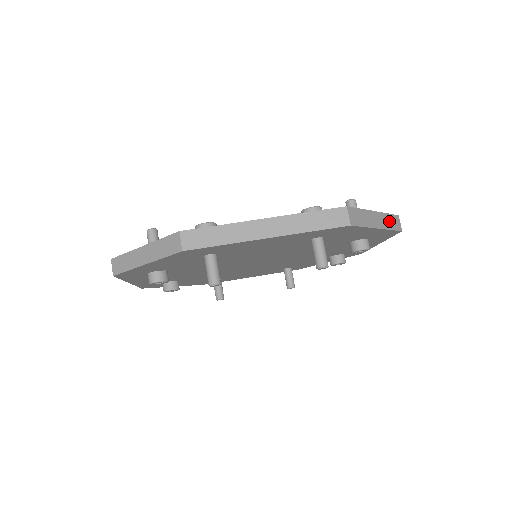
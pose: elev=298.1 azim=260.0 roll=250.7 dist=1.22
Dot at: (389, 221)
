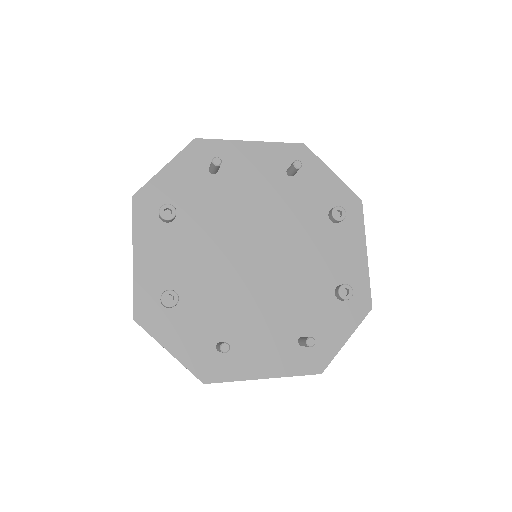
Dot at: occluded
